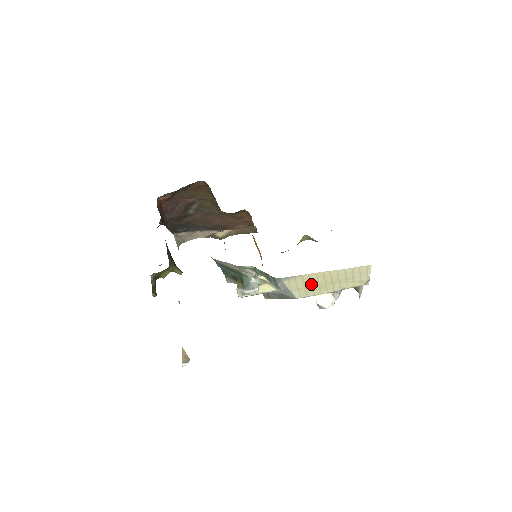
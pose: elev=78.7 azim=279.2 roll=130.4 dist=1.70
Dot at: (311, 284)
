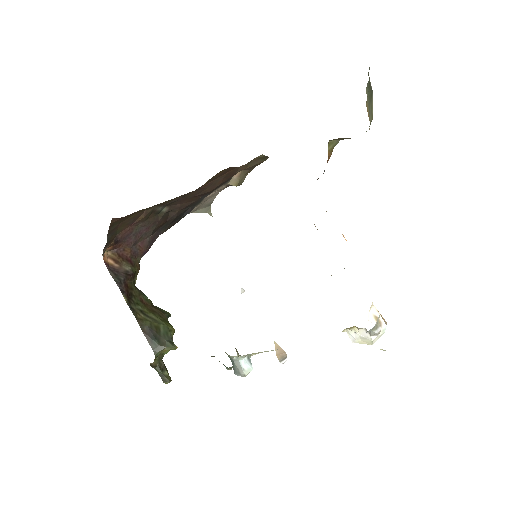
Dot at: occluded
